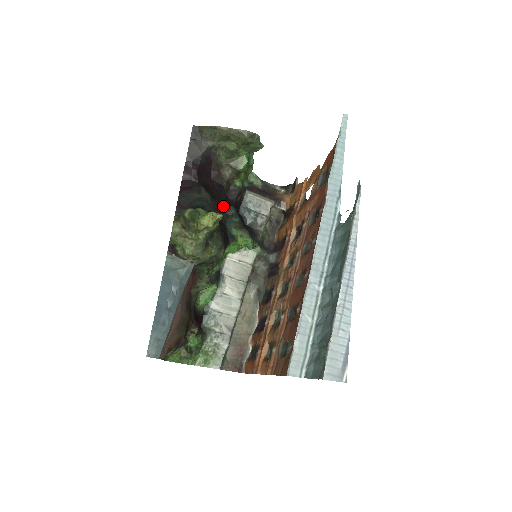
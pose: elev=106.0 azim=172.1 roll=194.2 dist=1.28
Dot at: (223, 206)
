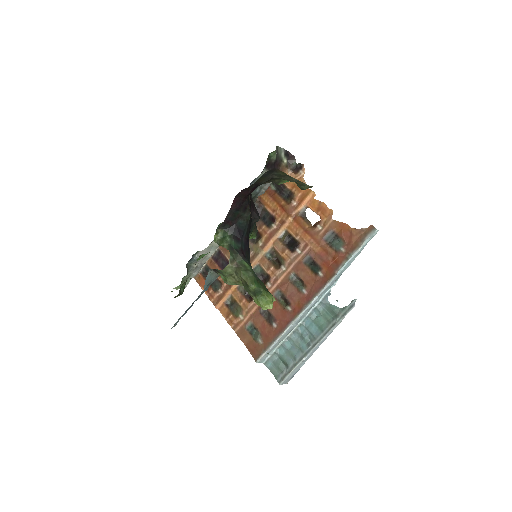
Dot at: (253, 215)
